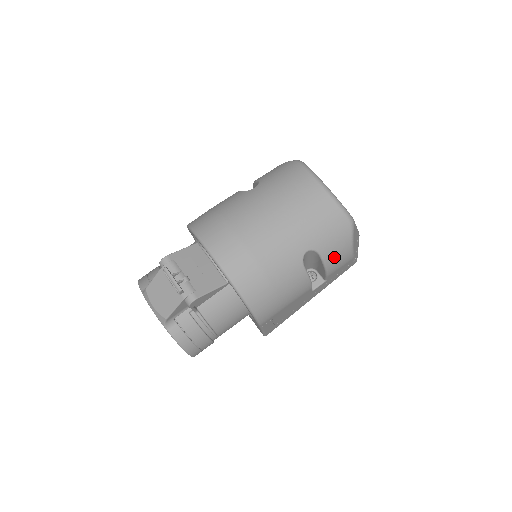
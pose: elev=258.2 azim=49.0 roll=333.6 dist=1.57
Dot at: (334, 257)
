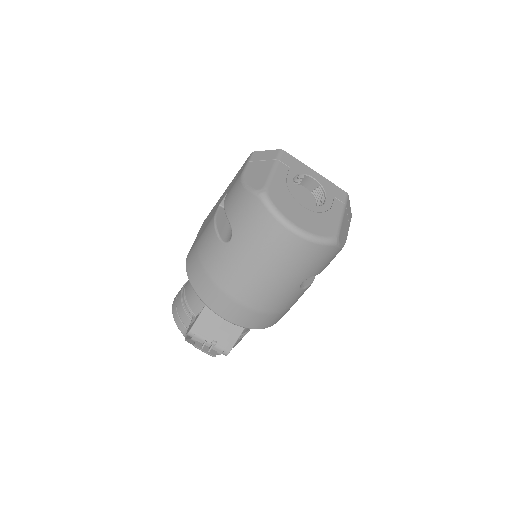
Dot at: (328, 264)
